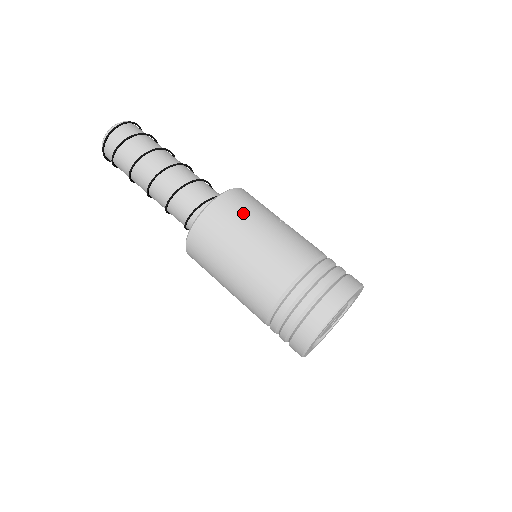
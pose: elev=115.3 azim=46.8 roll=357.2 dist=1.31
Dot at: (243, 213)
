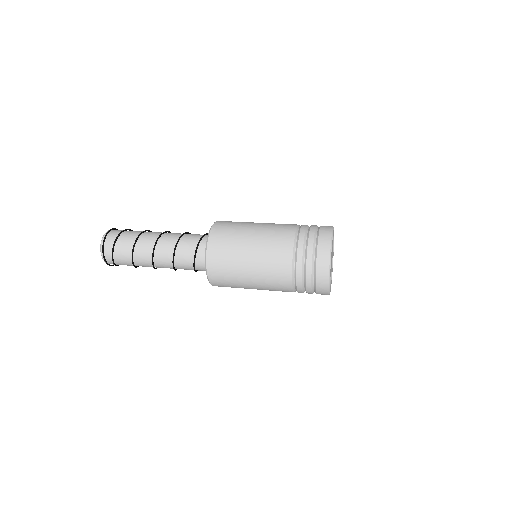
Dot at: occluded
